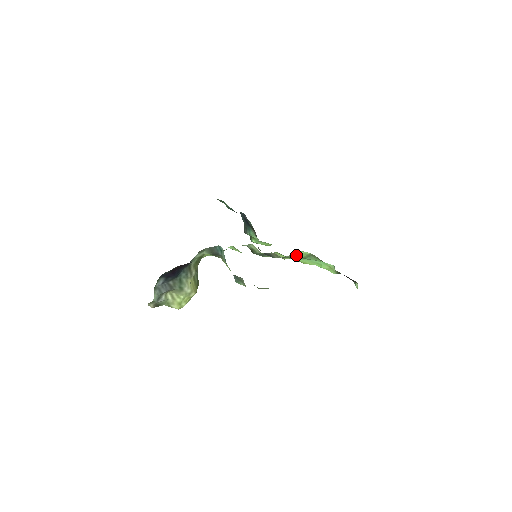
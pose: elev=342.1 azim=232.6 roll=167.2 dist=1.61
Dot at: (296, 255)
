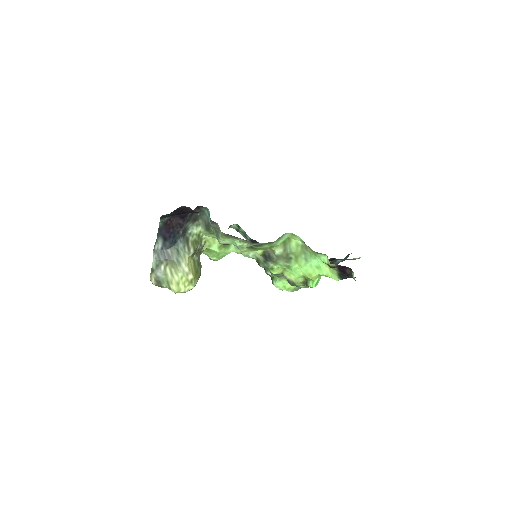
Dot at: (291, 250)
